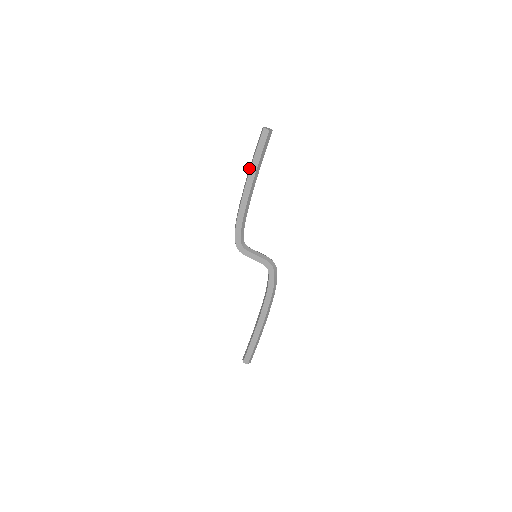
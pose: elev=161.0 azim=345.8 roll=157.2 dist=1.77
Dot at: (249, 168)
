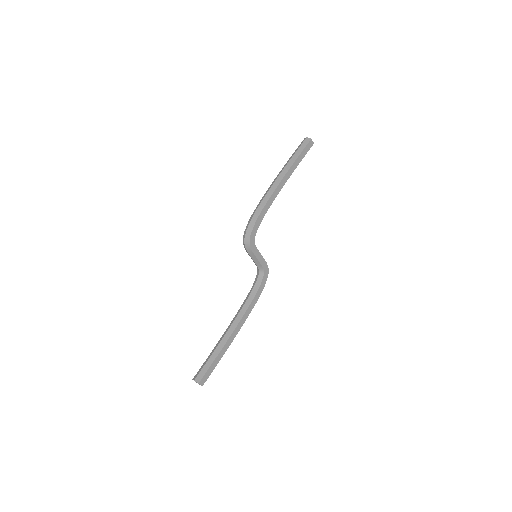
Dot at: (285, 166)
